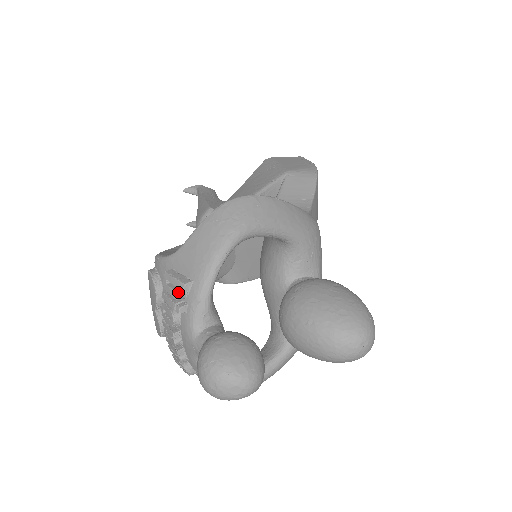
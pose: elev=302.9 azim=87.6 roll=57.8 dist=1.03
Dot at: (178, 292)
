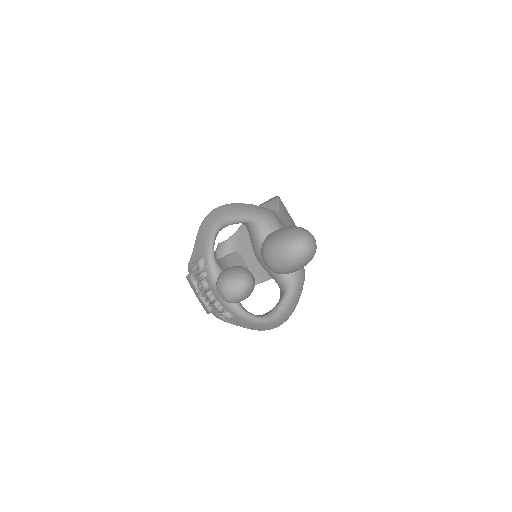
Dot at: (198, 267)
